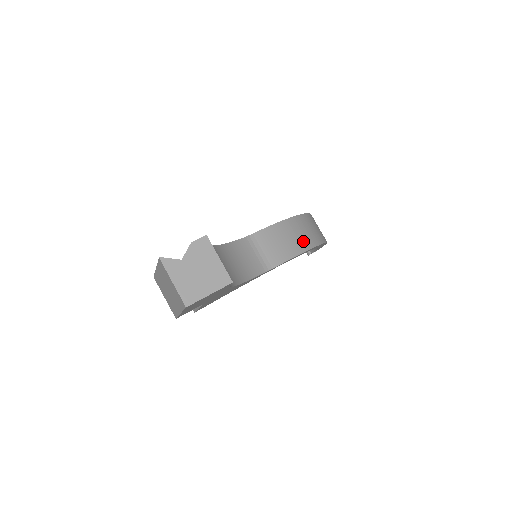
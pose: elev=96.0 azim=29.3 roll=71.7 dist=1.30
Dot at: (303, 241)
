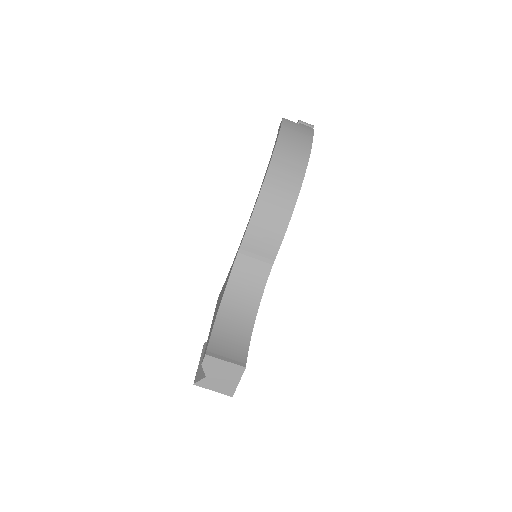
Dot at: (283, 209)
